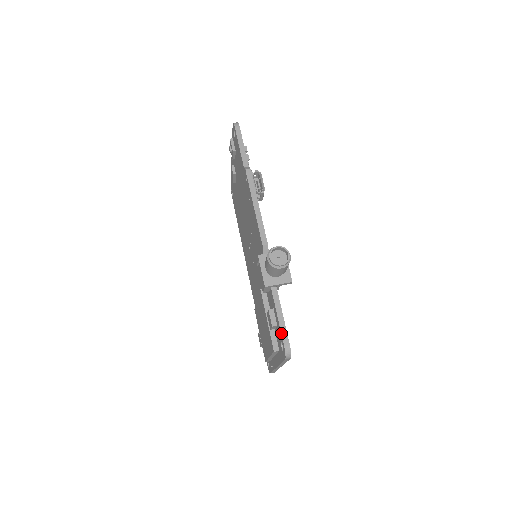
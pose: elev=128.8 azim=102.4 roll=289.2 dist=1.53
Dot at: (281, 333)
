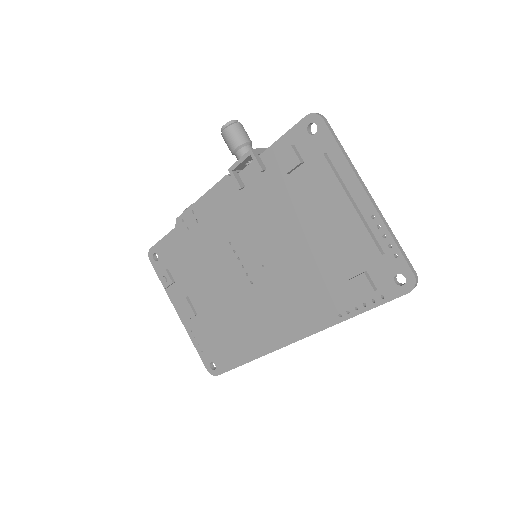
Dot at: (295, 125)
